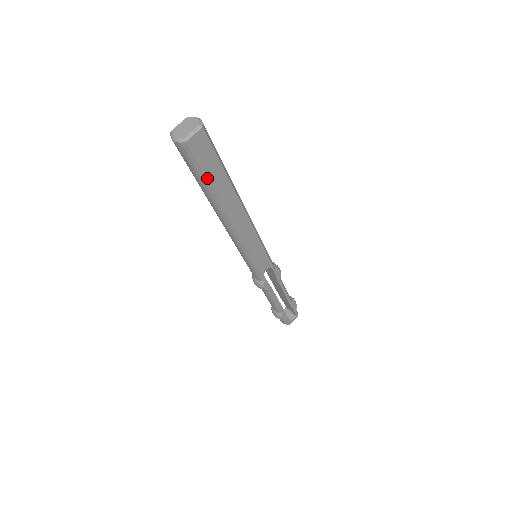
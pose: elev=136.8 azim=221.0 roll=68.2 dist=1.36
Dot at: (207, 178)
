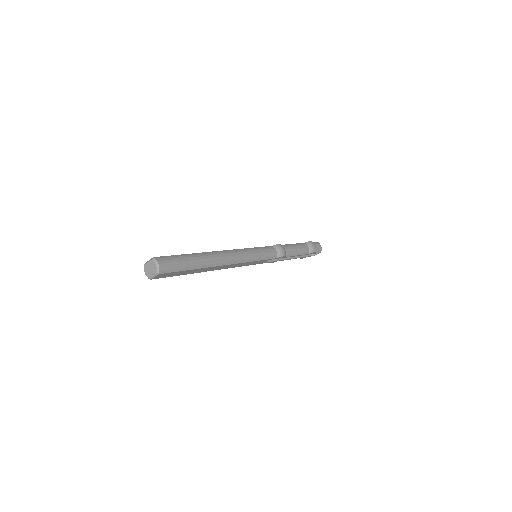
Dot at: (179, 275)
